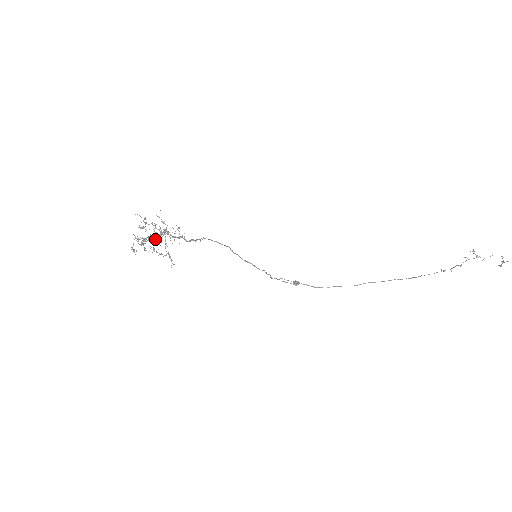
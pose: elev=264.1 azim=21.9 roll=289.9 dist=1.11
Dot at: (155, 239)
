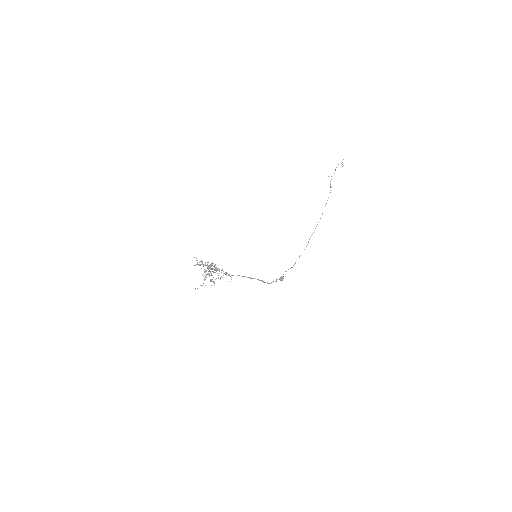
Dot at: occluded
